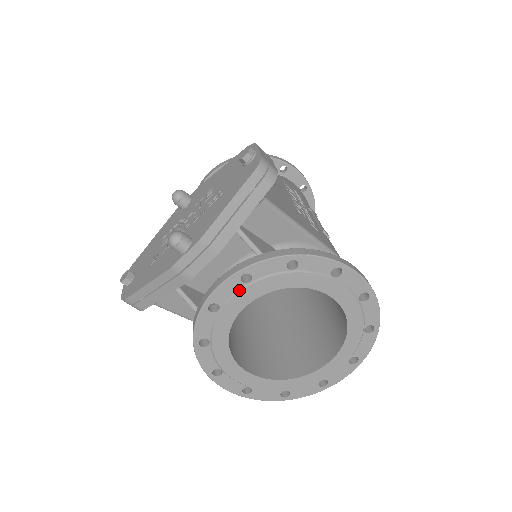
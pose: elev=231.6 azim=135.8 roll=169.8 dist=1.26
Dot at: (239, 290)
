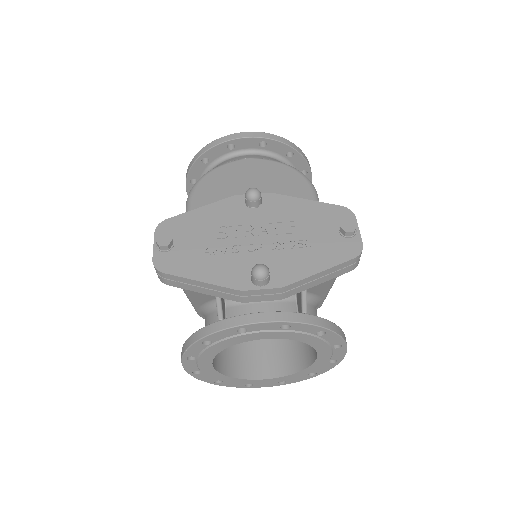
Dot at: (272, 330)
